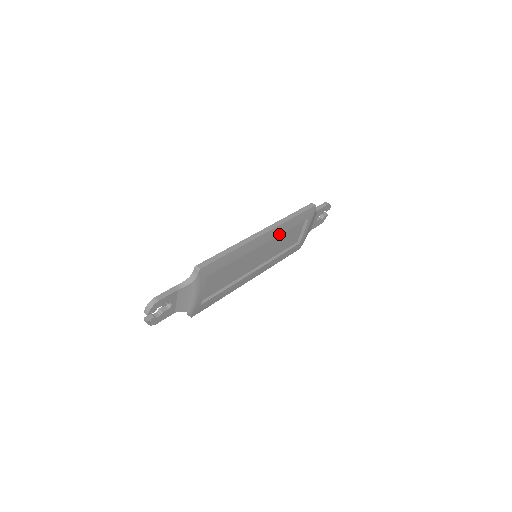
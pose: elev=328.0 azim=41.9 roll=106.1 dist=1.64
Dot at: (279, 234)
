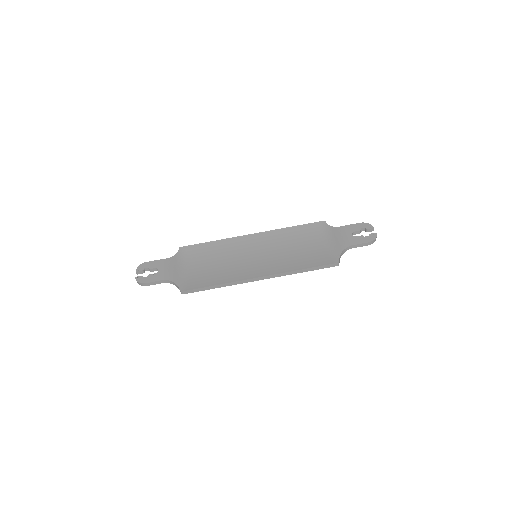
Dot at: occluded
